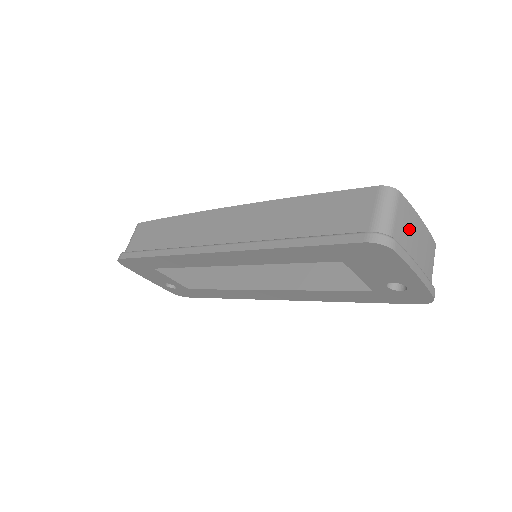
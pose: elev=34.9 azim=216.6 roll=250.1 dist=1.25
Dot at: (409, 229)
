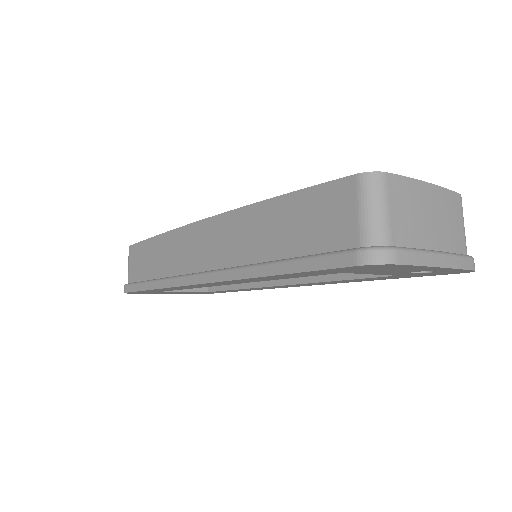
Dot at: (414, 212)
